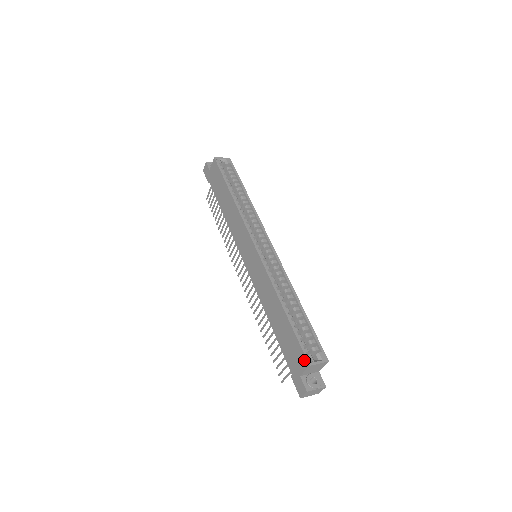
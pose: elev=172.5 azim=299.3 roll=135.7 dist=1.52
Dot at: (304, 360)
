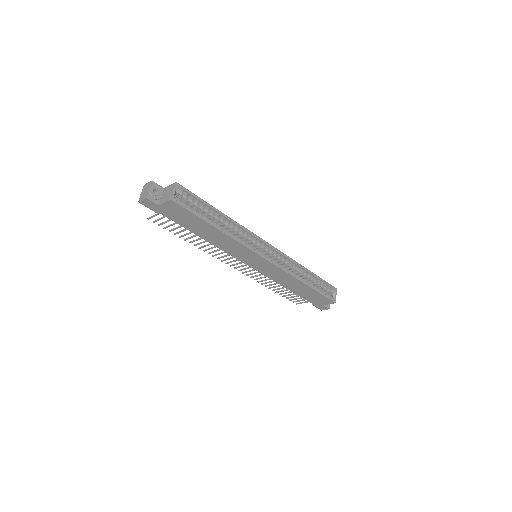
Dot at: (330, 302)
